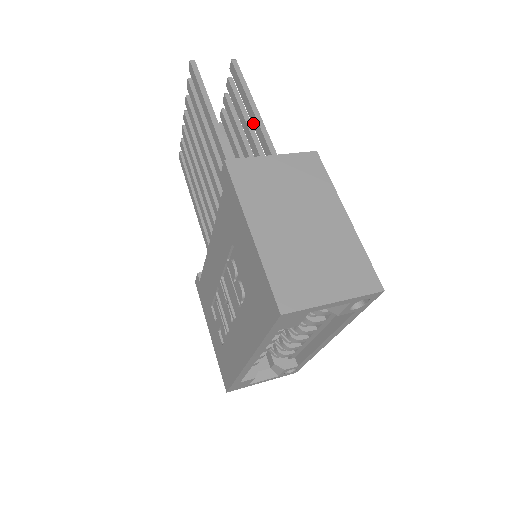
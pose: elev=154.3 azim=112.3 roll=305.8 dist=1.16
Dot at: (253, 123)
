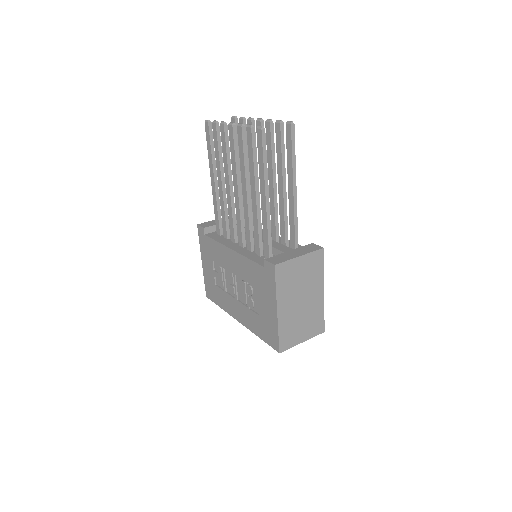
Dot at: (289, 188)
